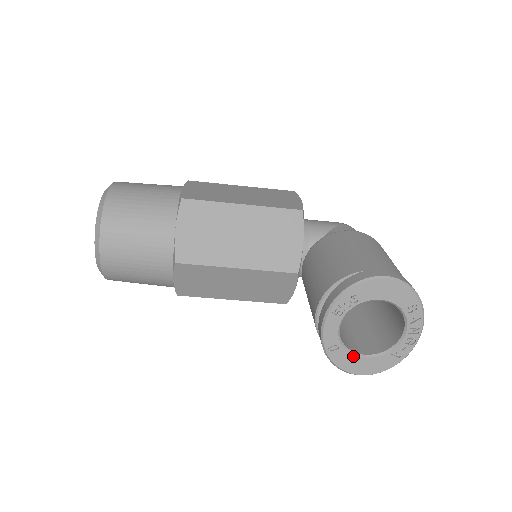
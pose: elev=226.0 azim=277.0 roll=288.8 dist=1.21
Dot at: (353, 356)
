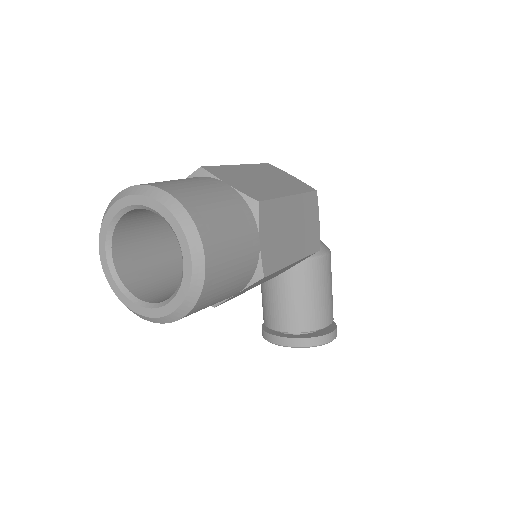
Dot at: occluded
